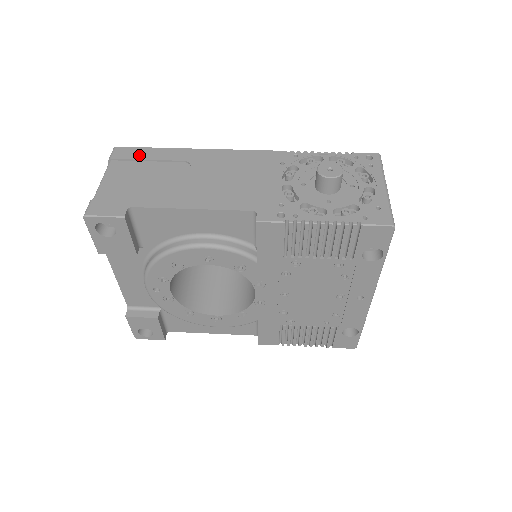
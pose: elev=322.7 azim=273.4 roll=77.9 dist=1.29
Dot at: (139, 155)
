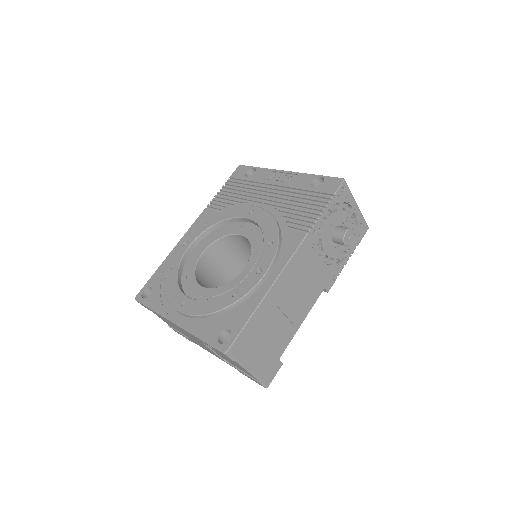
Dot at: (247, 338)
